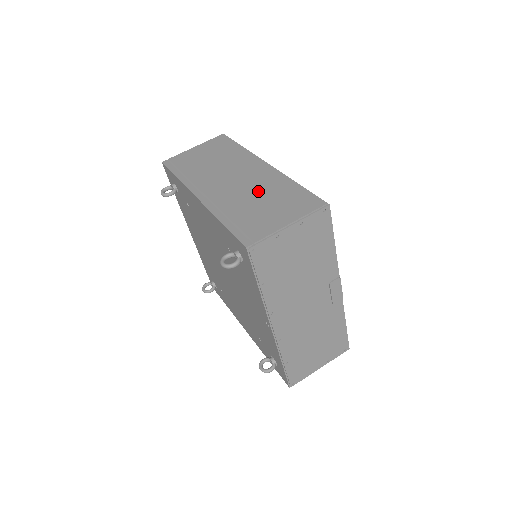
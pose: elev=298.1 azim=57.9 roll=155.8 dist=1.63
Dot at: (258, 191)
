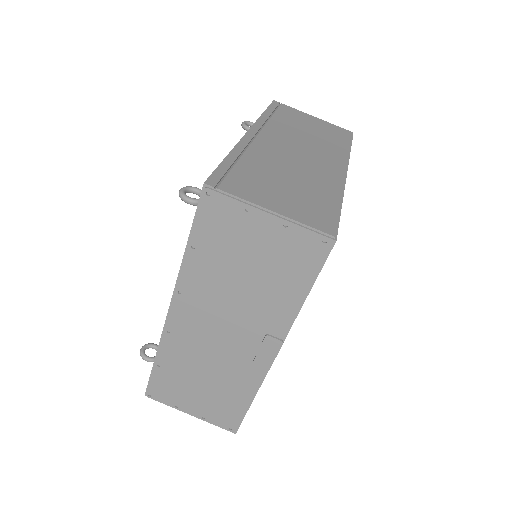
Dot at: (299, 173)
